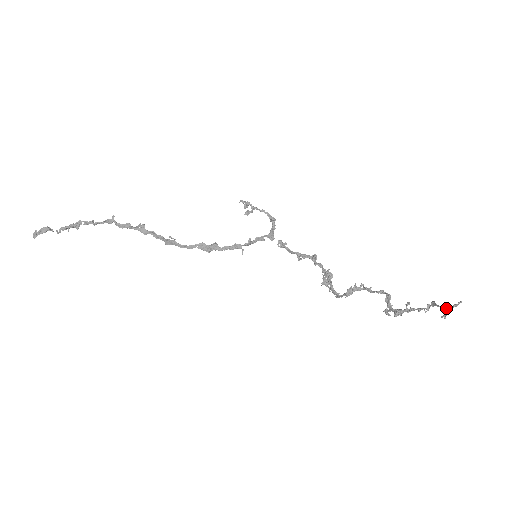
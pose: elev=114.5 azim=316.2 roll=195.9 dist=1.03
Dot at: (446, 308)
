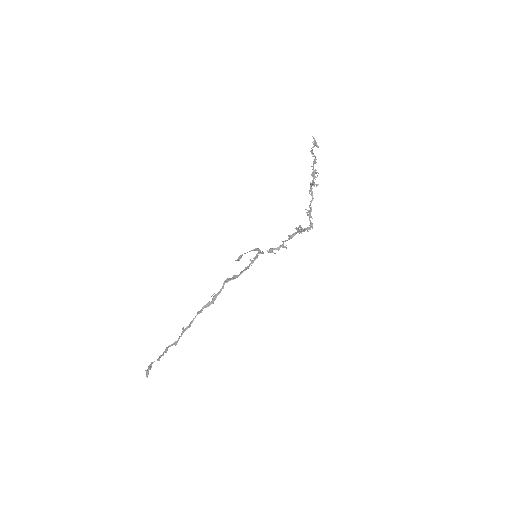
Dot at: (314, 145)
